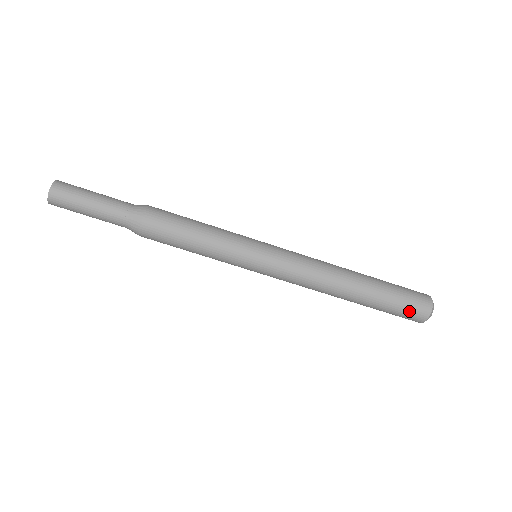
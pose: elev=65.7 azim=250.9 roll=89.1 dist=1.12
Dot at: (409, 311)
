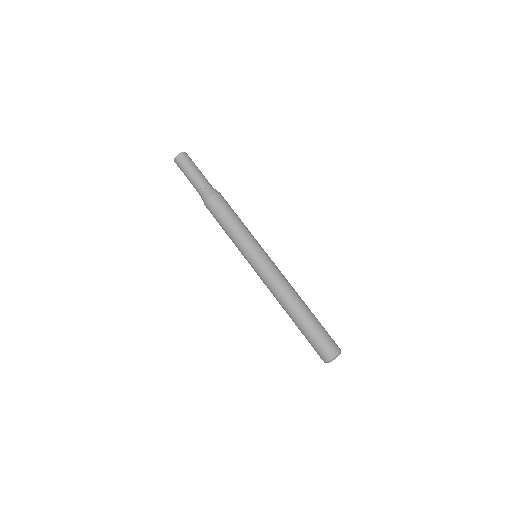
Dot at: (331, 338)
